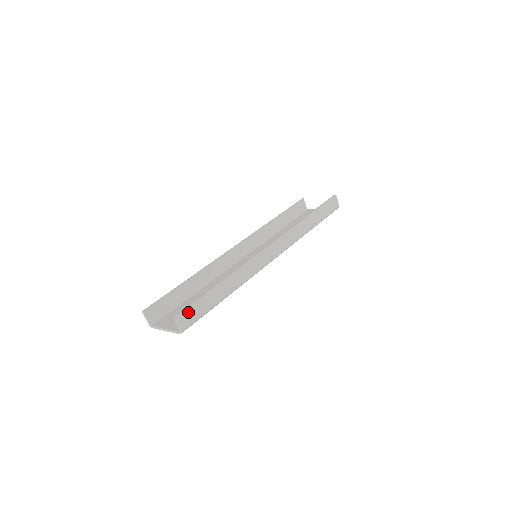
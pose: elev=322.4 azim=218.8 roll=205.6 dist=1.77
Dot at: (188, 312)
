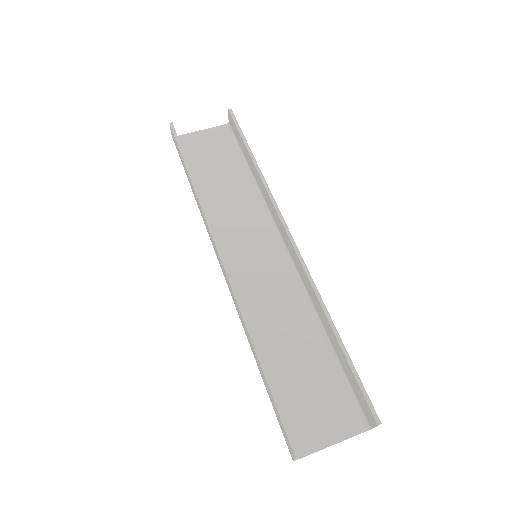
Dot at: (368, 402)
